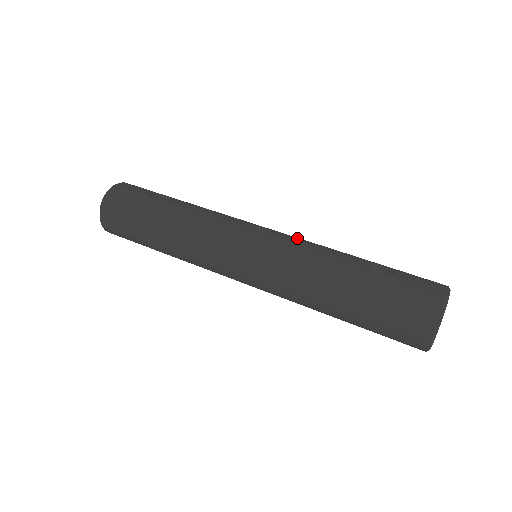
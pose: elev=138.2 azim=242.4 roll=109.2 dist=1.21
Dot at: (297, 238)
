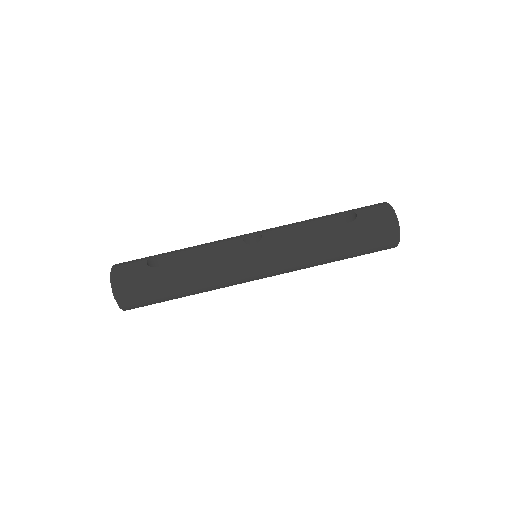
Dot at: (280, 228)
